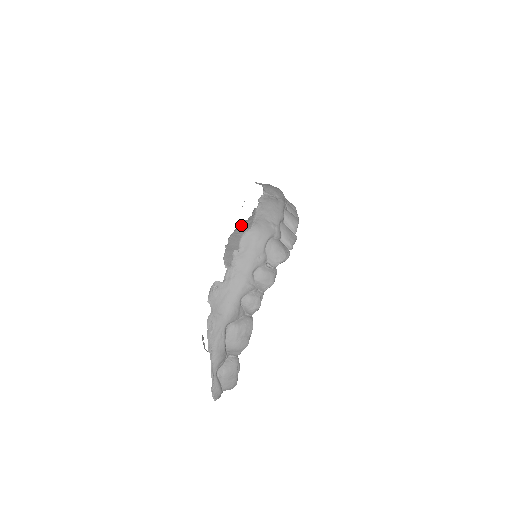
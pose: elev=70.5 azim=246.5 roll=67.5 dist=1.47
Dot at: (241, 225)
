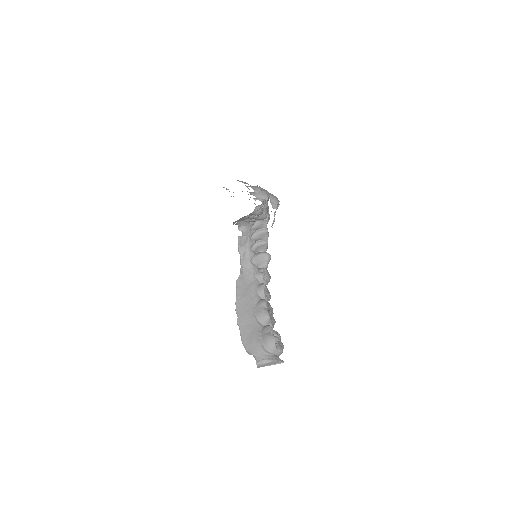
Dot at: (239, 285)
